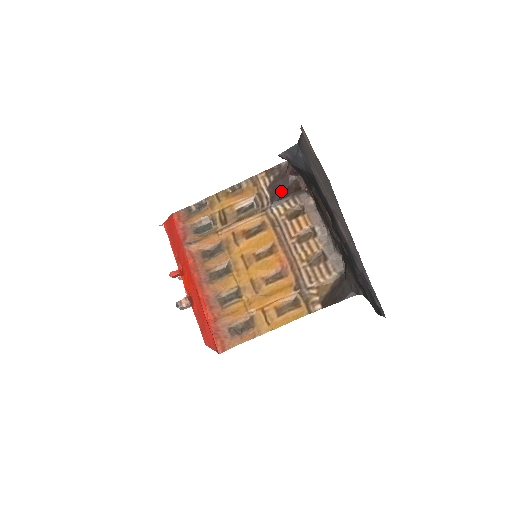
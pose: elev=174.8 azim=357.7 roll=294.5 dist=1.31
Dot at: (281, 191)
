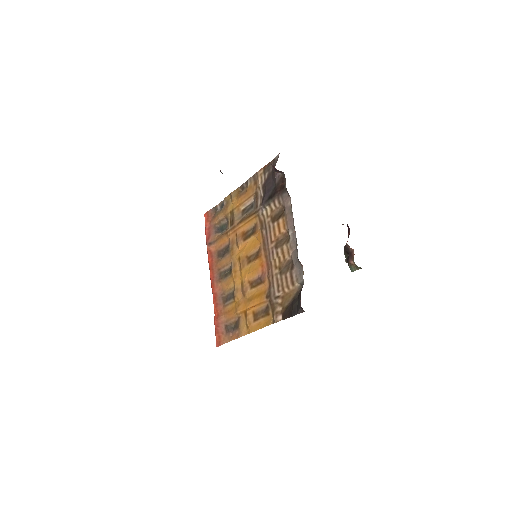
Dot at: (270, 190)
